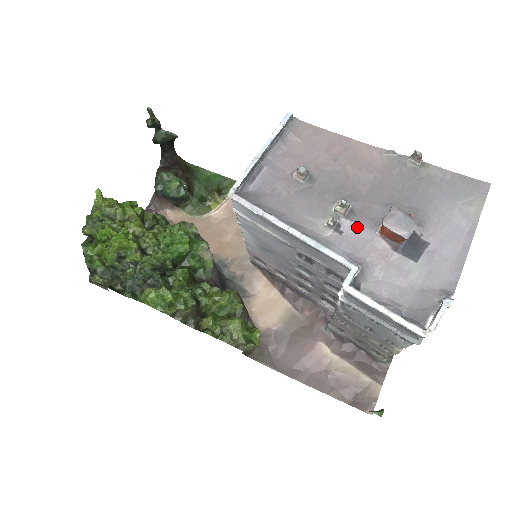
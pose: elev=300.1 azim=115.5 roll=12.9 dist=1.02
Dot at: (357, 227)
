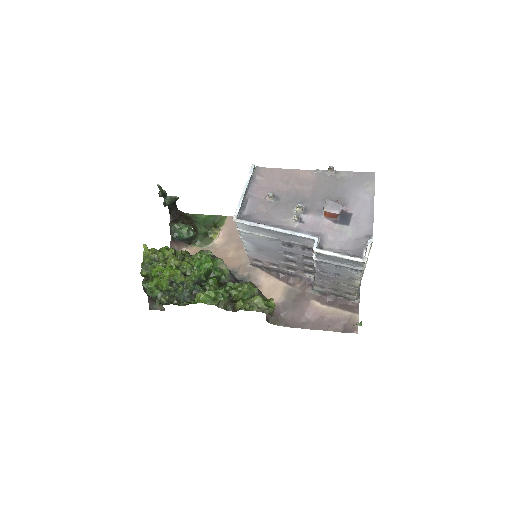
Dot at: (311, 217)
